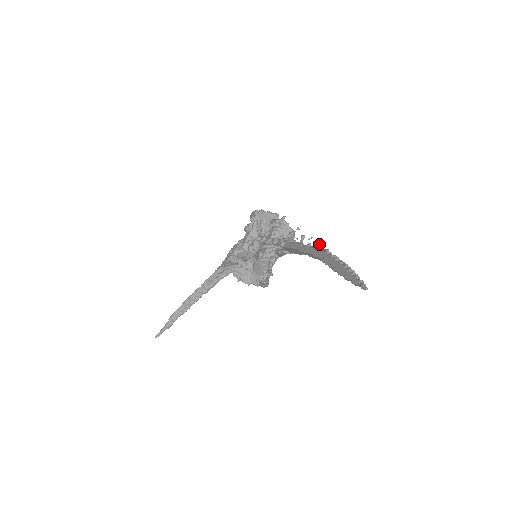
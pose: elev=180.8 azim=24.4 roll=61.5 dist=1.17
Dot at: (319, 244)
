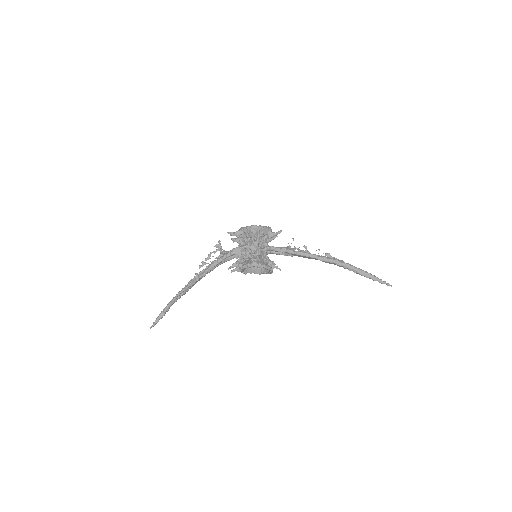
Dot at: (331, 256)
